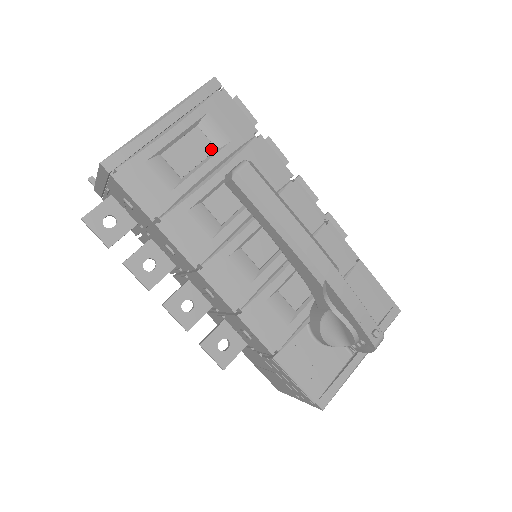
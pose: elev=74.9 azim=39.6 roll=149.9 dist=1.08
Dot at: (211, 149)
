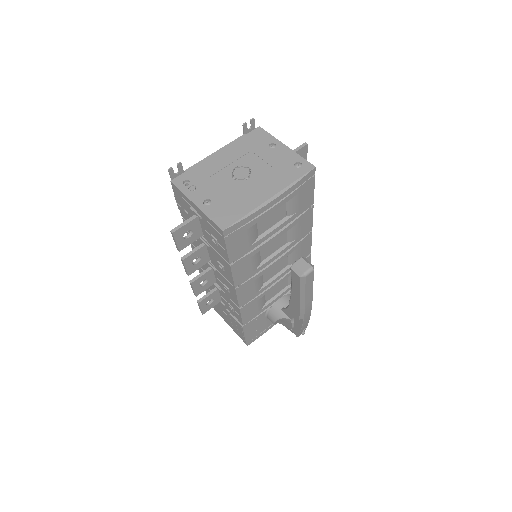
Dot at: (284, 216)
